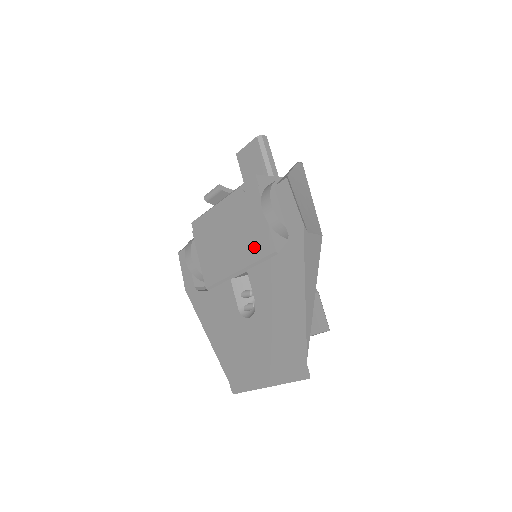
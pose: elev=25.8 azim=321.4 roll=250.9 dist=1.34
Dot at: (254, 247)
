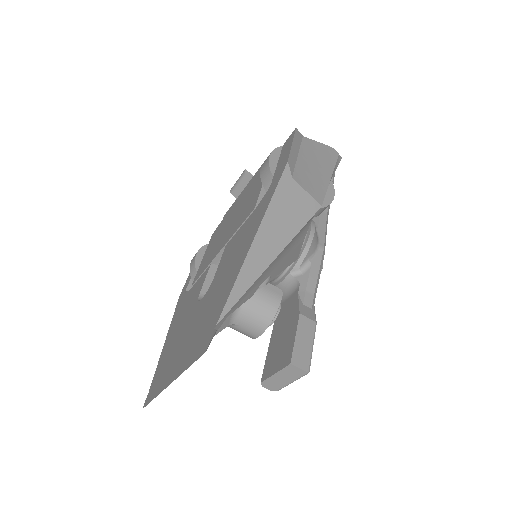
Dot at: (242, 216)
